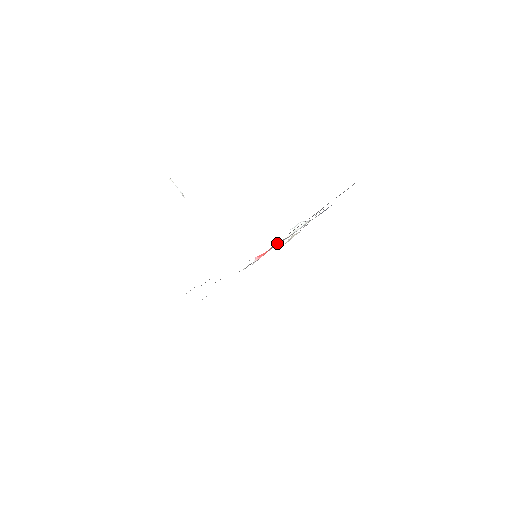
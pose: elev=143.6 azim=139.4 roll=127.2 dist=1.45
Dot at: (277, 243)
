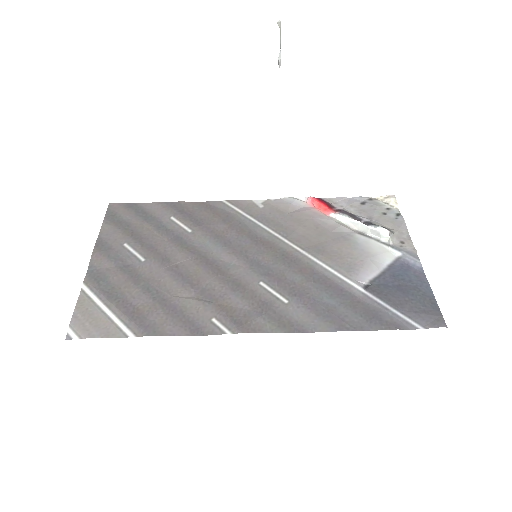
Dot at: (338, 217)
